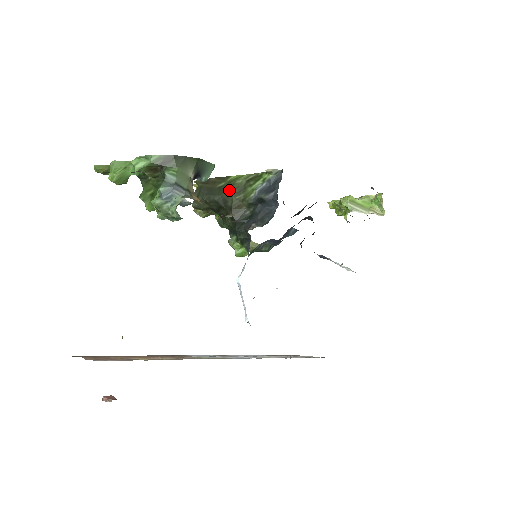
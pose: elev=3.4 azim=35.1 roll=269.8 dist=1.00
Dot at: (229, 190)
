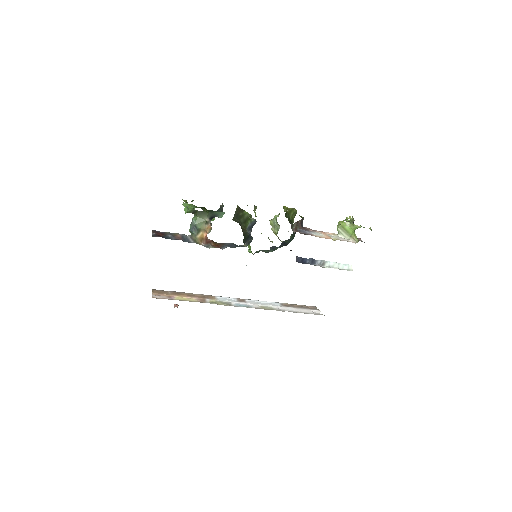
Dot at: (241, 219)
